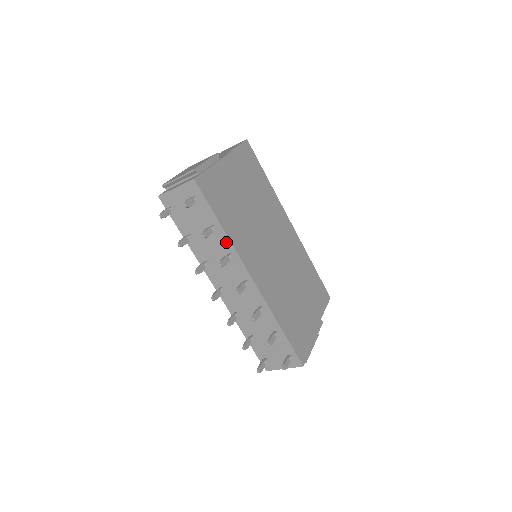
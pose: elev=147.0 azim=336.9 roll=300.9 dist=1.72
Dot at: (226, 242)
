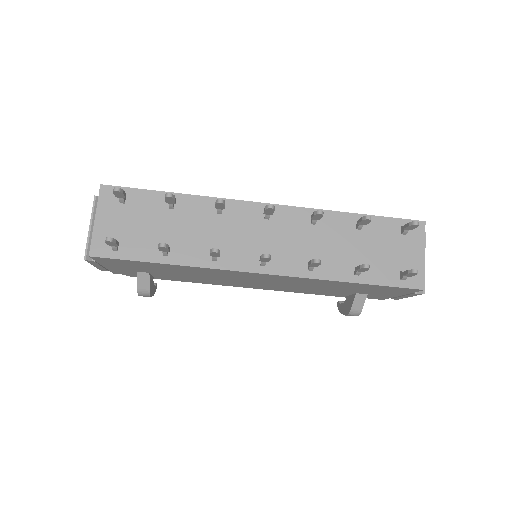
Dot at: (200, 203)
